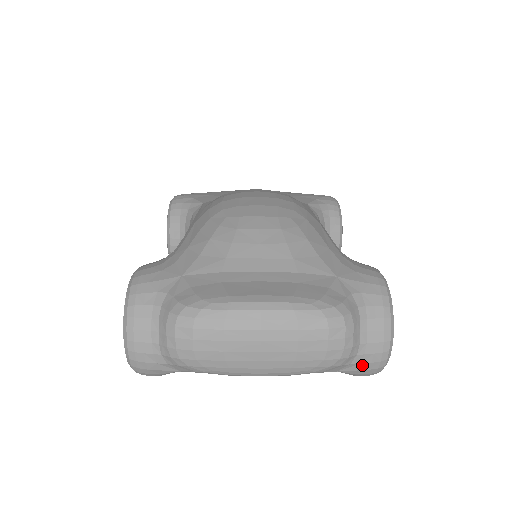
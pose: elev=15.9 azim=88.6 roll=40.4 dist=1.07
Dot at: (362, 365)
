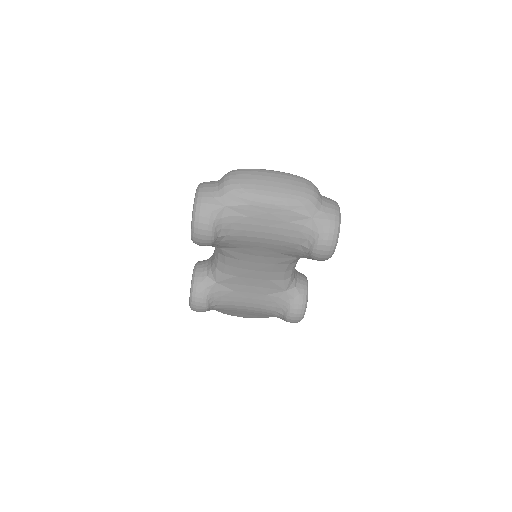
Dot at: (326, 214)
